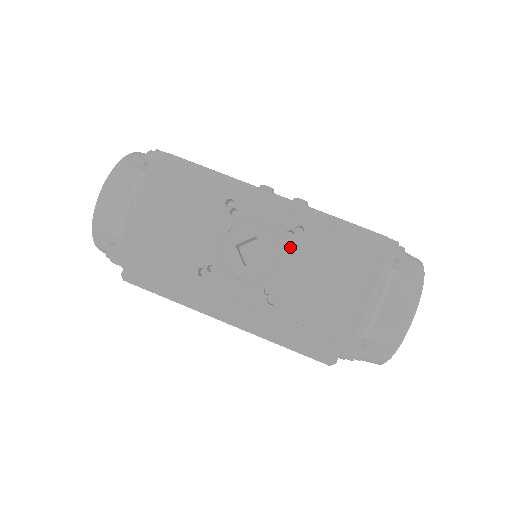
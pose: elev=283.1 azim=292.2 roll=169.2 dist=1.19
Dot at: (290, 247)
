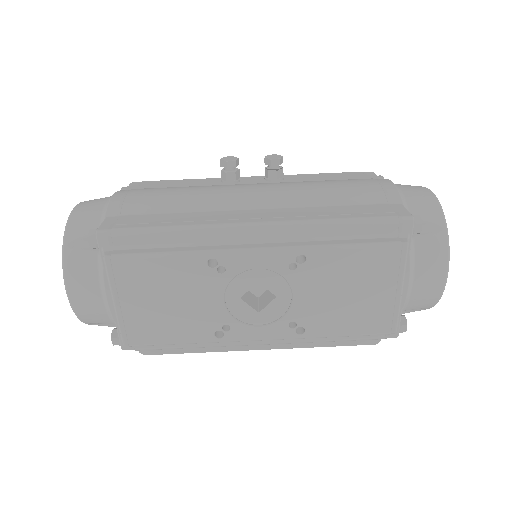
Dot at: (298, 279)
